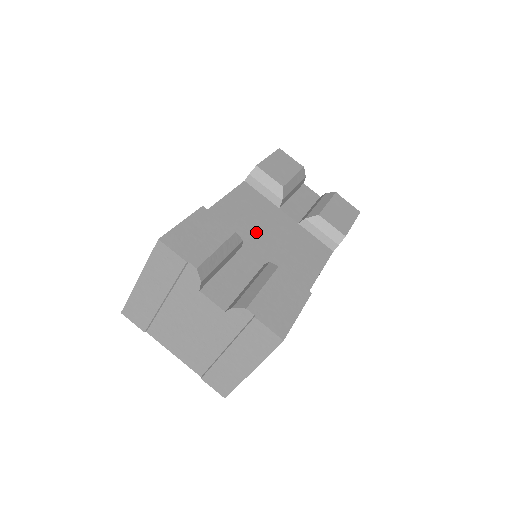
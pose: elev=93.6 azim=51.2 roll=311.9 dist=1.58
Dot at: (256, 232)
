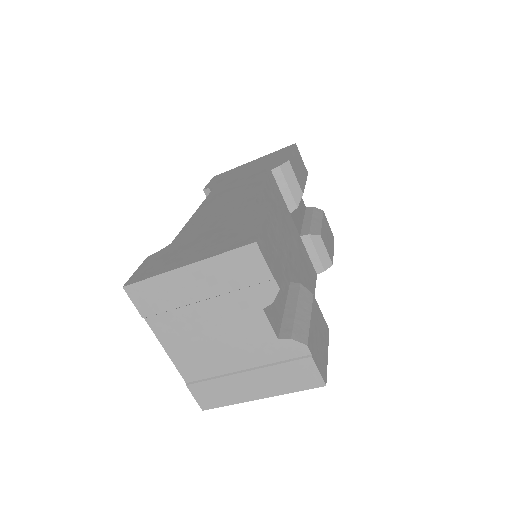
Dot at: occluded
